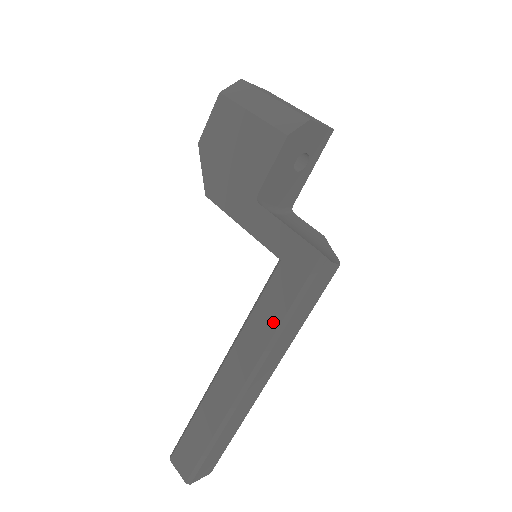
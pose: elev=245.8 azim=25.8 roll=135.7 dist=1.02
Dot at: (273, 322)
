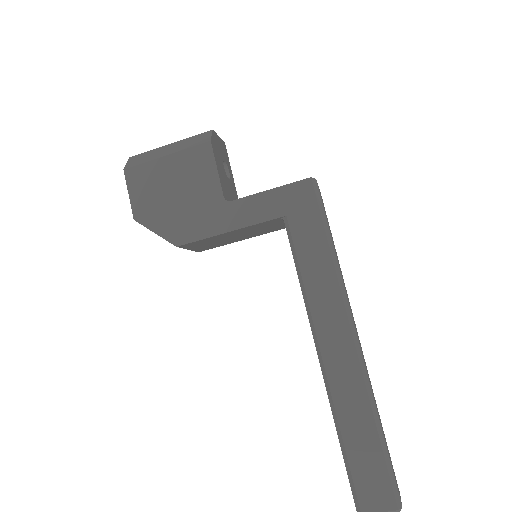
Dot at: (325, 261)
